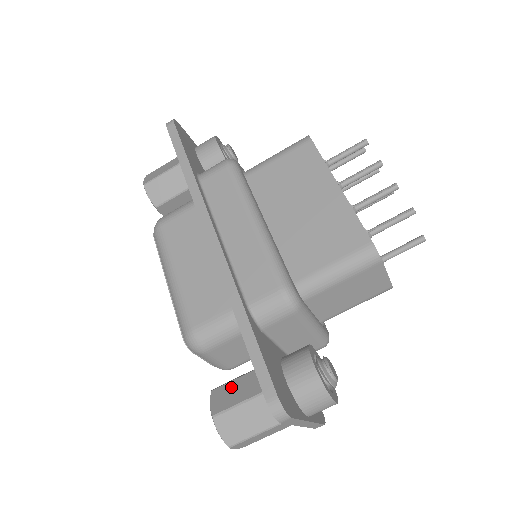
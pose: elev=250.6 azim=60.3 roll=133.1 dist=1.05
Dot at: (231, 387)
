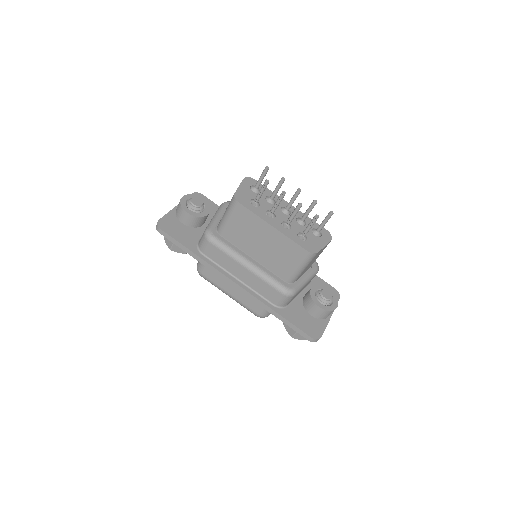
Dot at: occluded
